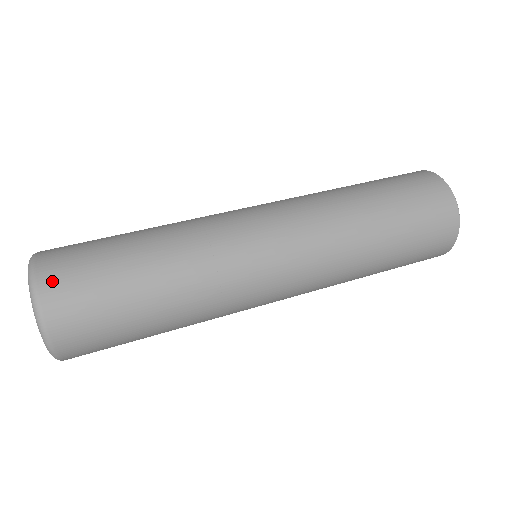
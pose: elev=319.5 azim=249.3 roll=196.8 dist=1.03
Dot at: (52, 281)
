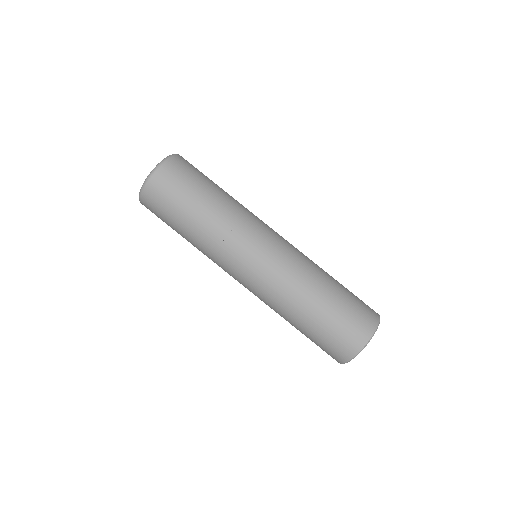
Dot at: (154, 186)
